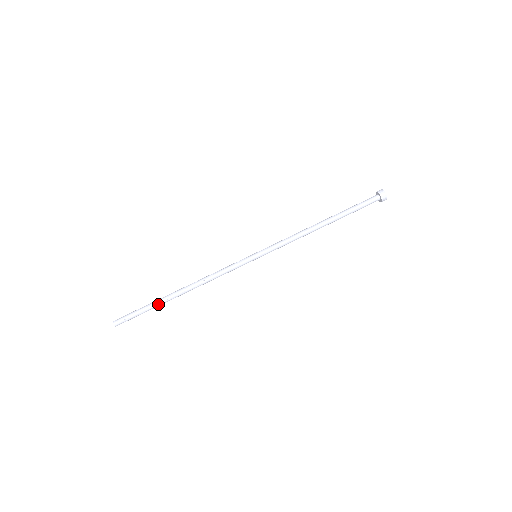
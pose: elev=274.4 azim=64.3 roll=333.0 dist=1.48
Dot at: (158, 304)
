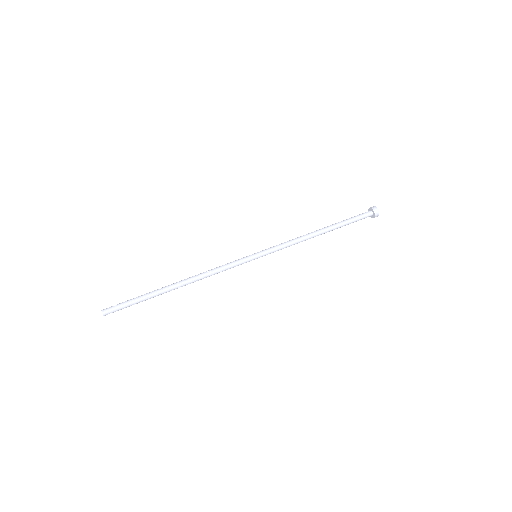
Dot at: (152, 292)
